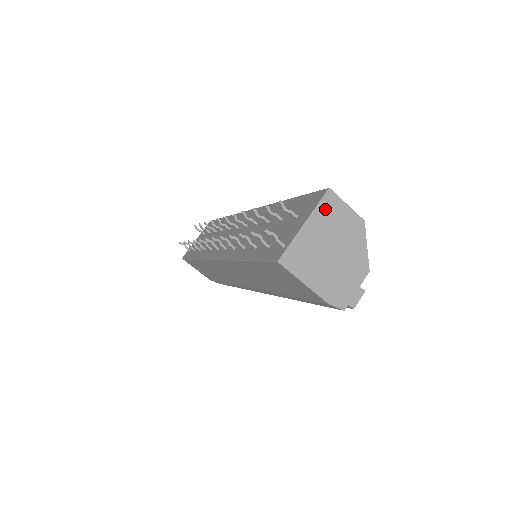
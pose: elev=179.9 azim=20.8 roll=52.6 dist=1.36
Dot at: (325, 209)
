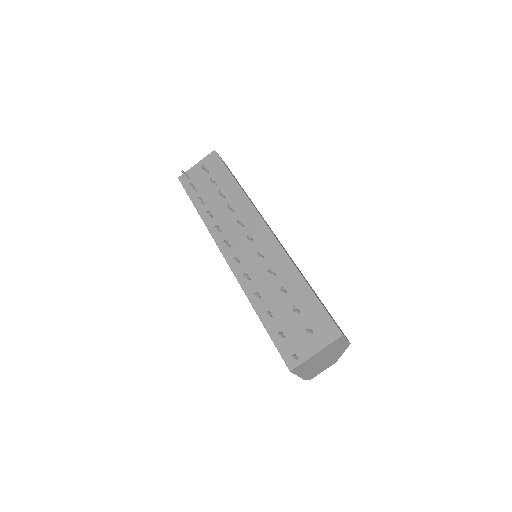
Dot at: (333, 344)
